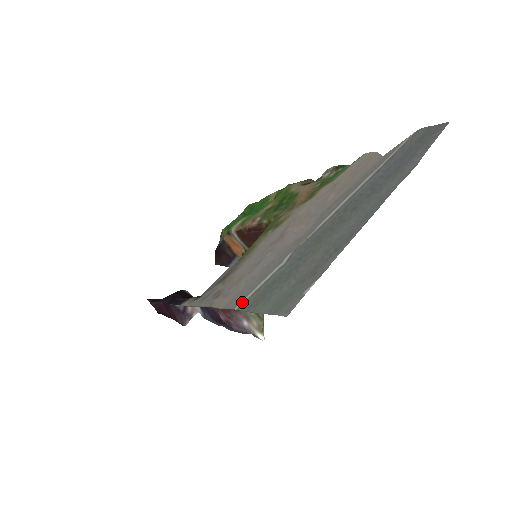
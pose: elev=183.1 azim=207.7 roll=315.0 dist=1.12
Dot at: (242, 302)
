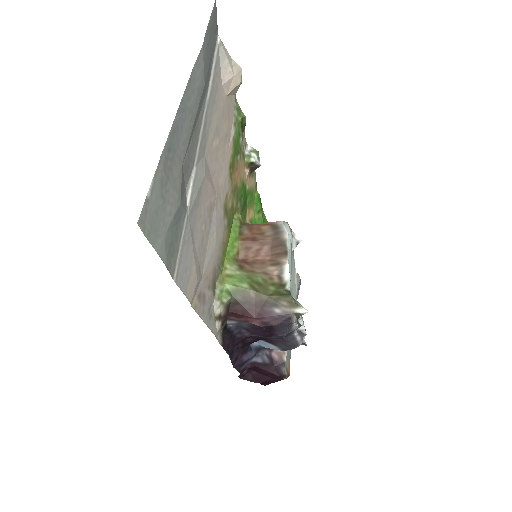
Dot at: (175, 270)
